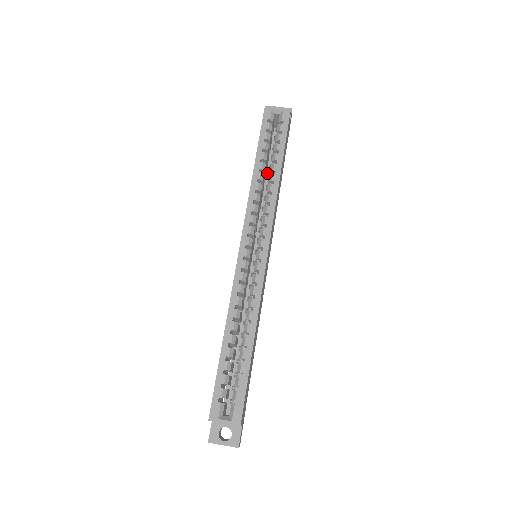
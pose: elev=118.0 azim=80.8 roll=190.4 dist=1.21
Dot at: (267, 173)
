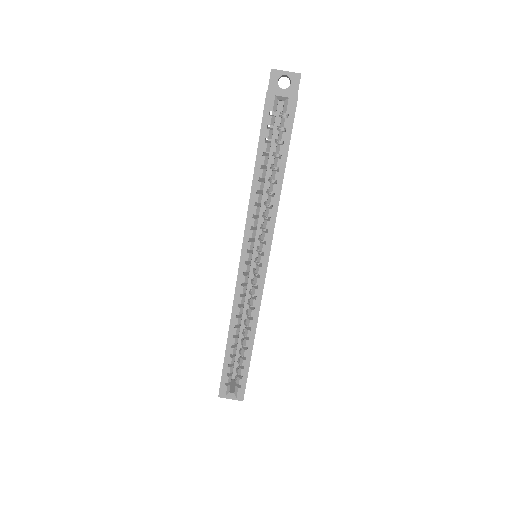
Dot at: (269, 162)
